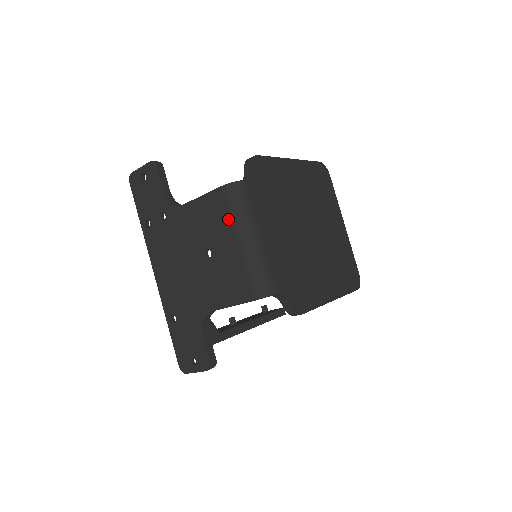
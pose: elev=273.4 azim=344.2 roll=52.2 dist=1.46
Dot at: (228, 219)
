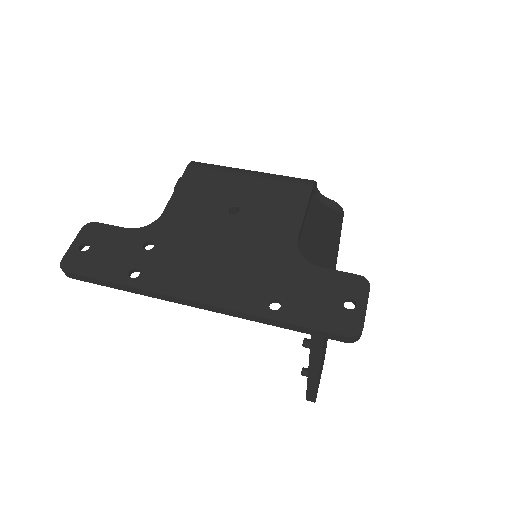
Dot at: (220, 173)
